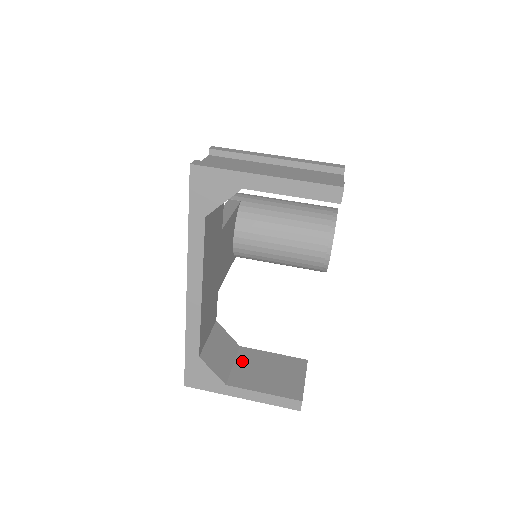
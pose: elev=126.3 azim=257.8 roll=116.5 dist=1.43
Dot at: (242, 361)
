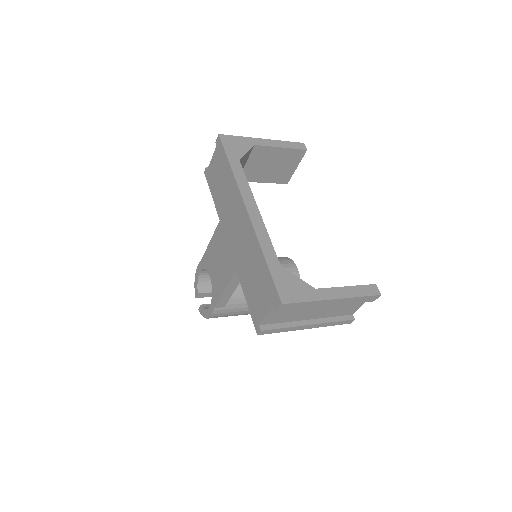
Dot at: occluded
